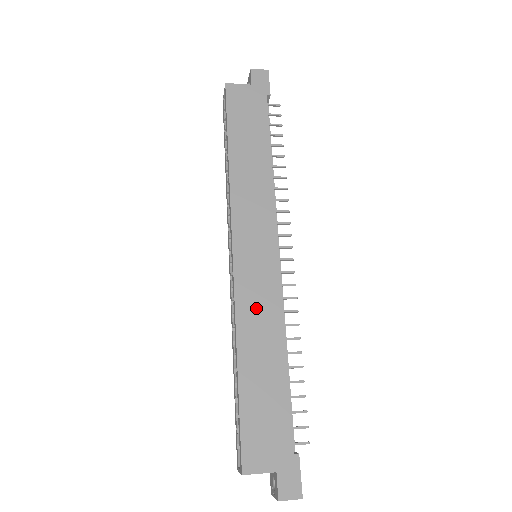
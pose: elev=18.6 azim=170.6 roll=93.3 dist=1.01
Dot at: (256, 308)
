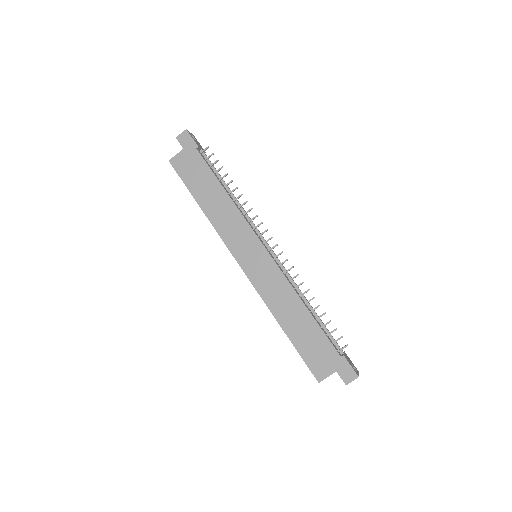
Dot at: (272, 290)
